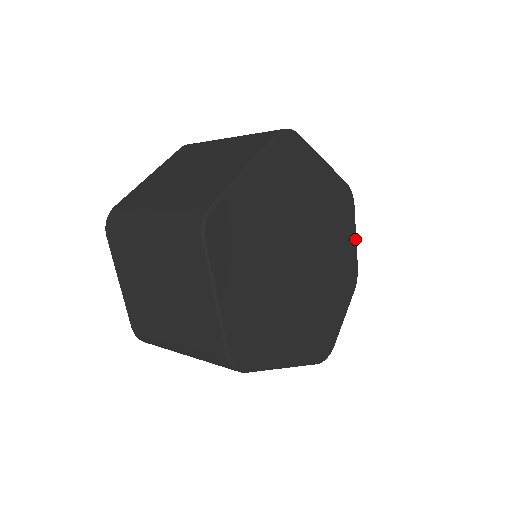
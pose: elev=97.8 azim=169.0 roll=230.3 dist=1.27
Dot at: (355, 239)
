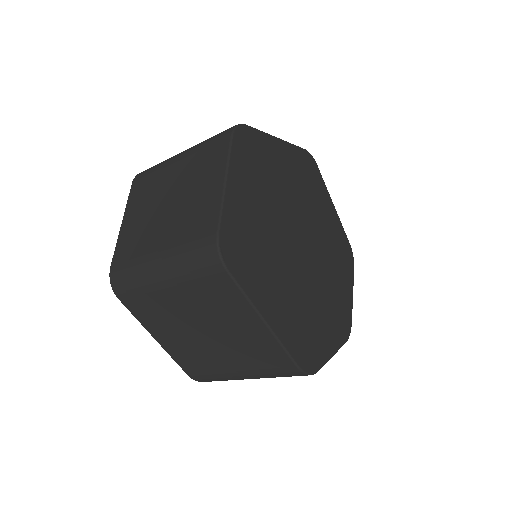
Dot at: (352, 295)
